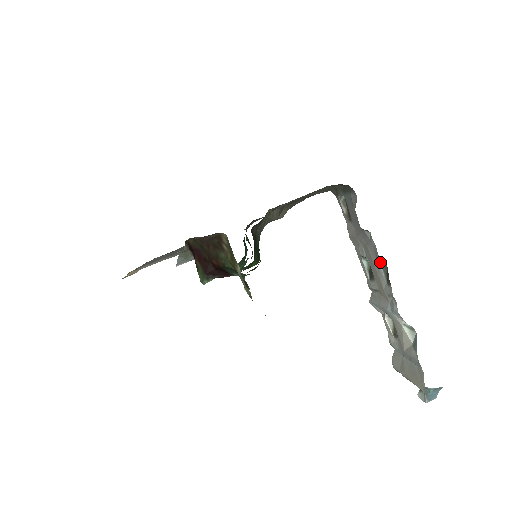
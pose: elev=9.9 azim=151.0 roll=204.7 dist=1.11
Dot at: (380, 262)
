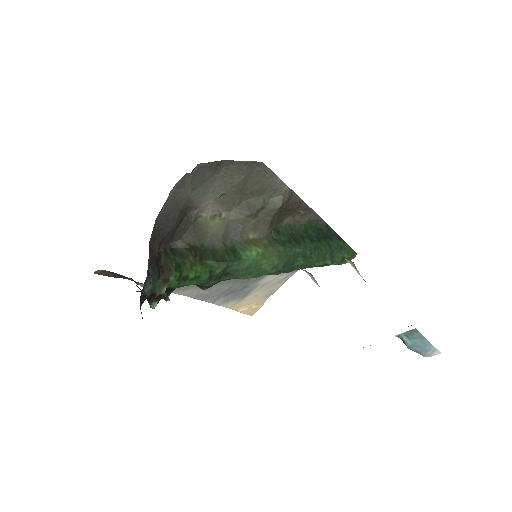
Dot at: occluded
